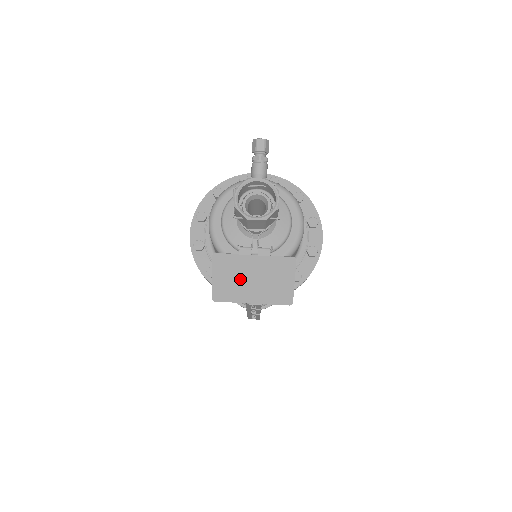
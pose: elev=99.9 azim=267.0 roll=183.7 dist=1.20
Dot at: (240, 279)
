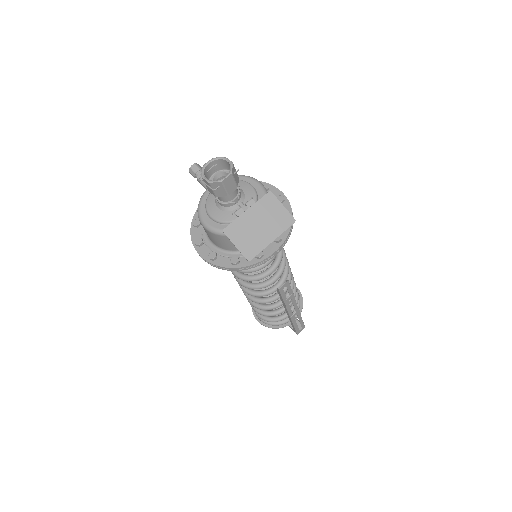
Dot at: (252, 232)
